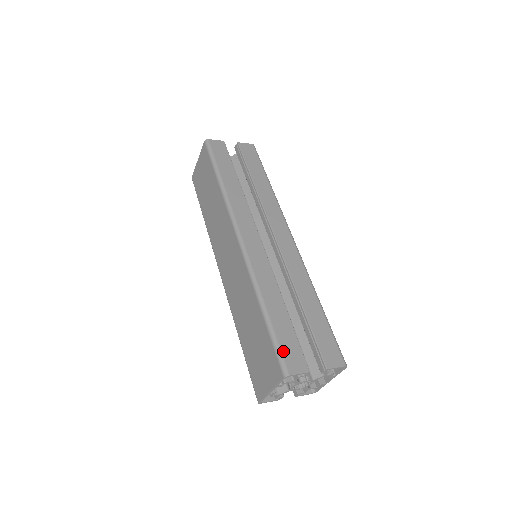
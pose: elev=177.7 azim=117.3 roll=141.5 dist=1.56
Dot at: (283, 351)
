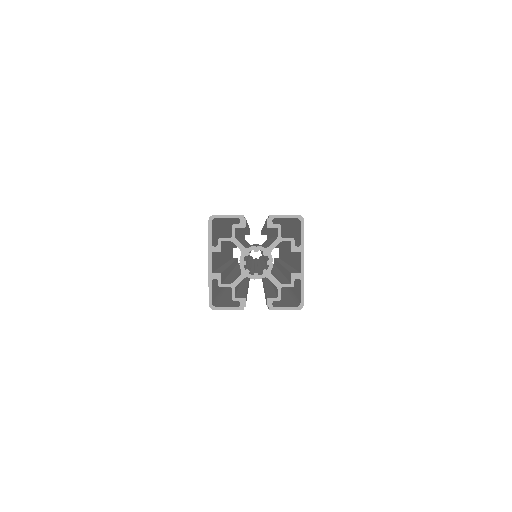
Dot at: occluded
